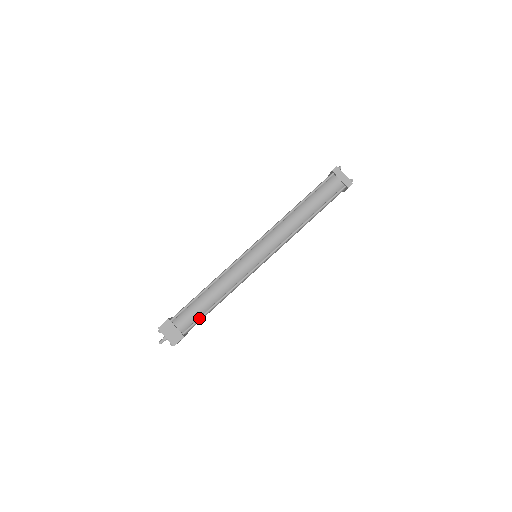
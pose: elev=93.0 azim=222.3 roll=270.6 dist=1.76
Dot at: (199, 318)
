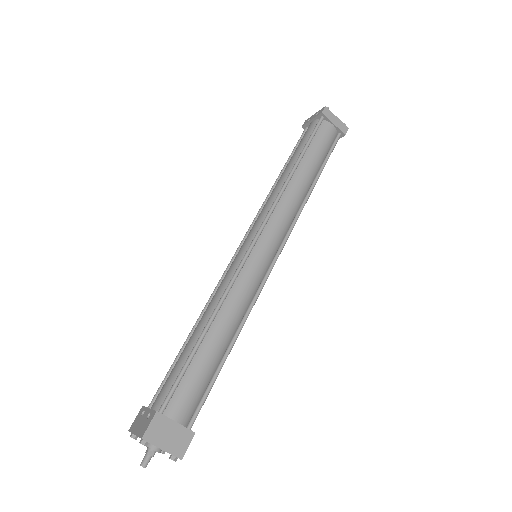
Dot at: (209, 388)
